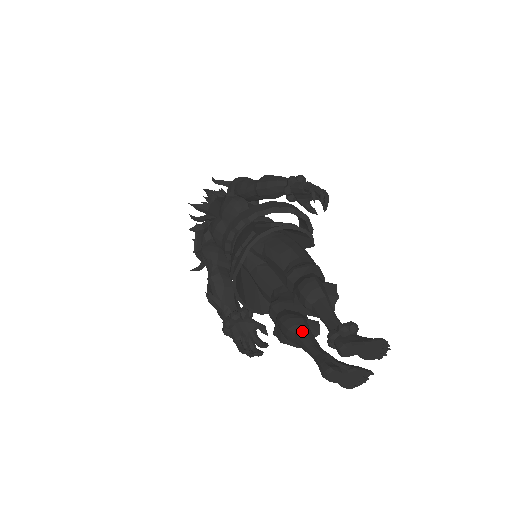
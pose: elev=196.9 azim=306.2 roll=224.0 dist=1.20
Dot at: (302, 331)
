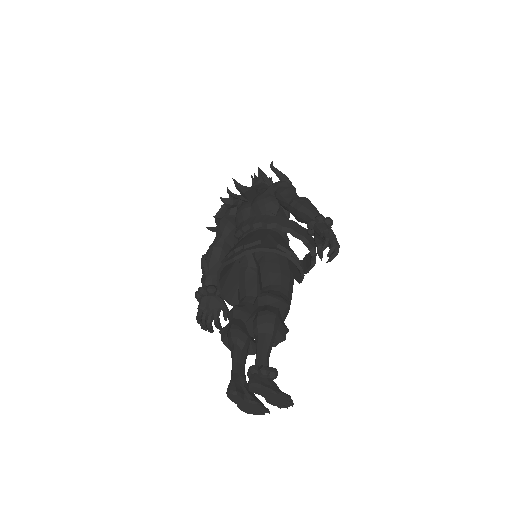
Dot at: (240, 346)
